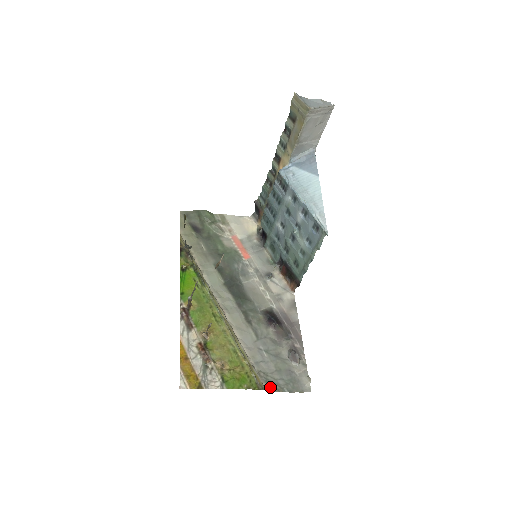
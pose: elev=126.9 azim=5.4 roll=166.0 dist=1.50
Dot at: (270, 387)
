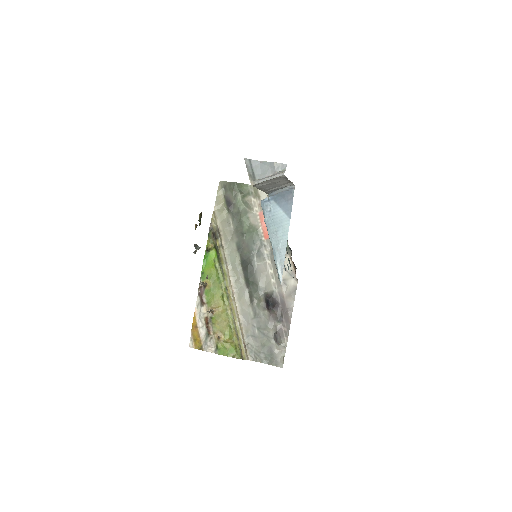
Dot at: (253, 357)
